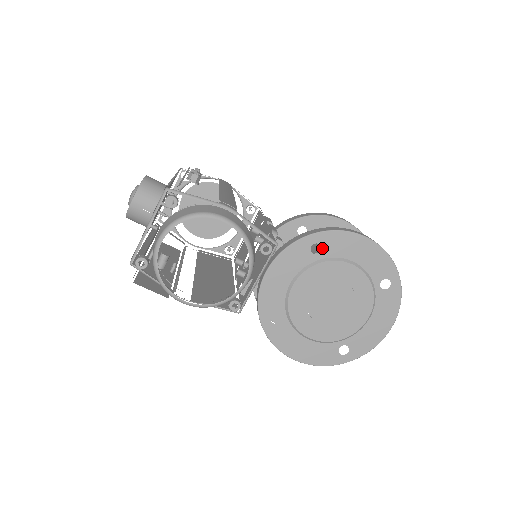
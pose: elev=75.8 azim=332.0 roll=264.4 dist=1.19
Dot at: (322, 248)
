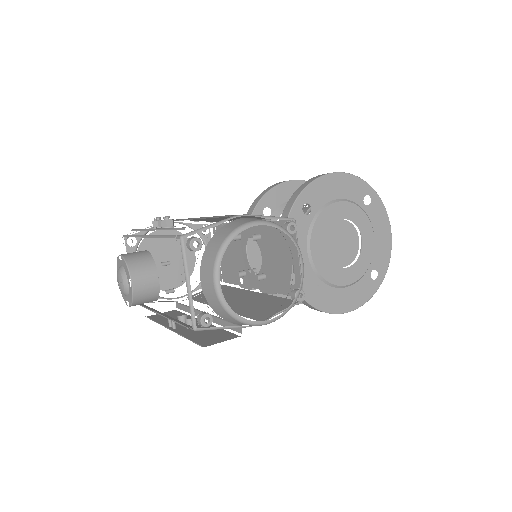
Dot at: (310, 205)
